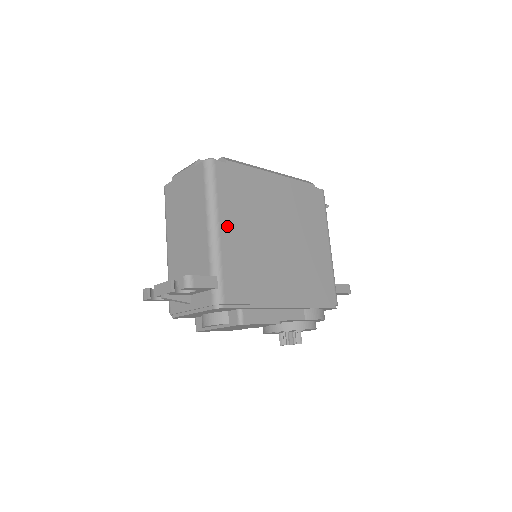
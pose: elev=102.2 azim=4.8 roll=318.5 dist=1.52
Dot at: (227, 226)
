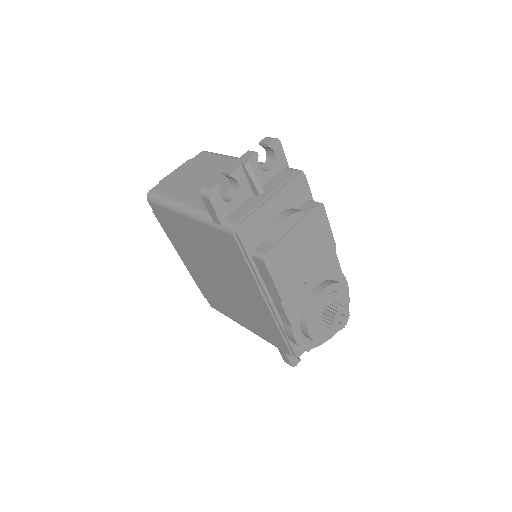
Dot at: occluded
